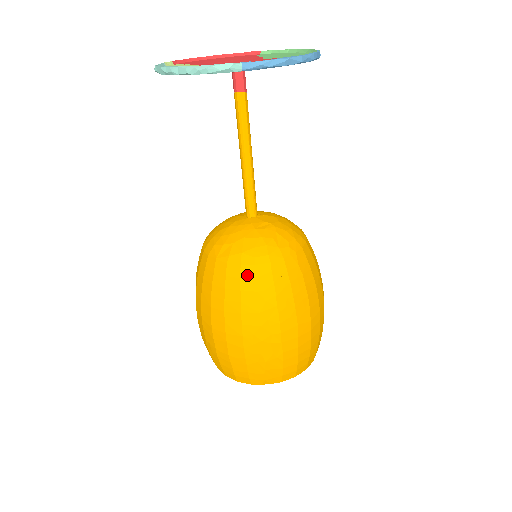
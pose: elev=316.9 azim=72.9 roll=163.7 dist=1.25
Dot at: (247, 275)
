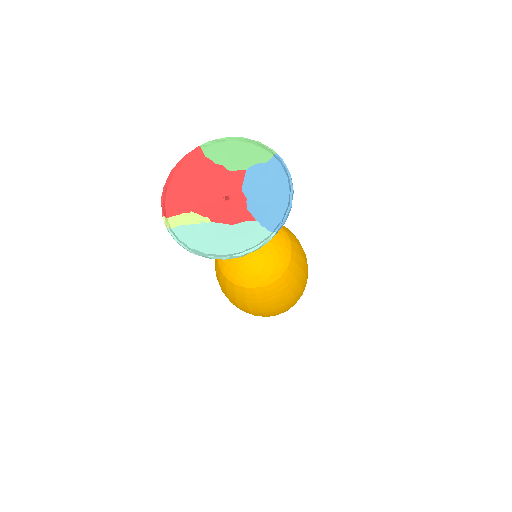
Dot at: (279, 284)
